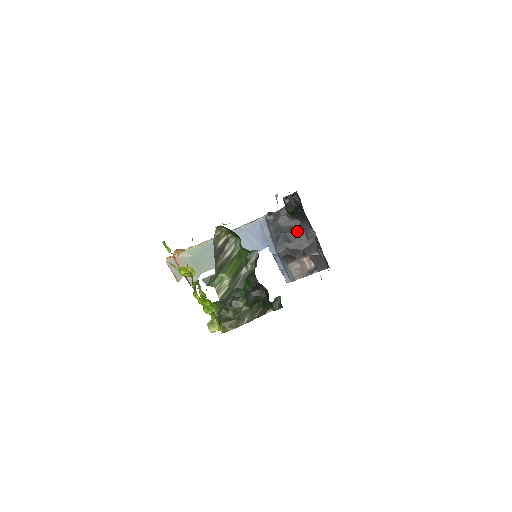
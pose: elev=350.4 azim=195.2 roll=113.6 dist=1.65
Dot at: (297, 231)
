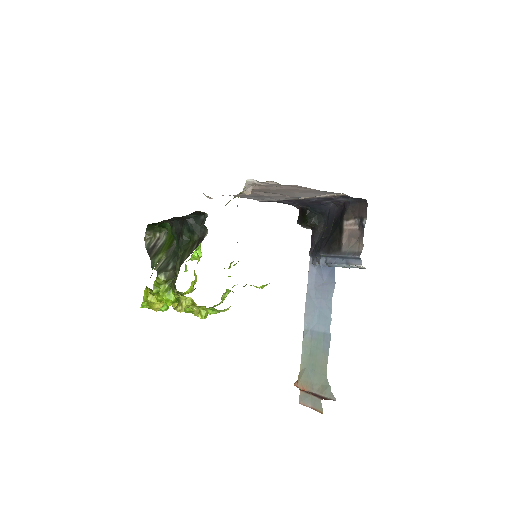
Dot at: (327, 225)
